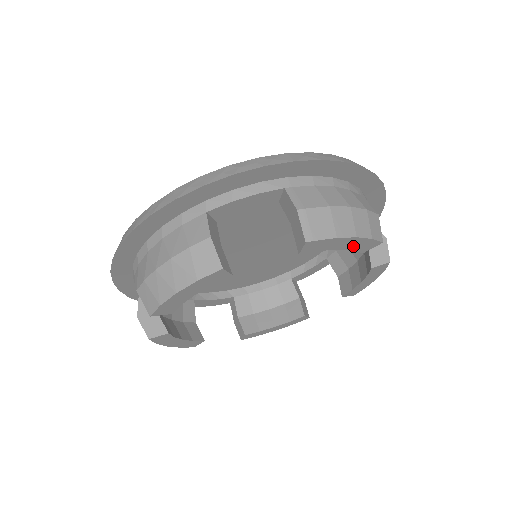
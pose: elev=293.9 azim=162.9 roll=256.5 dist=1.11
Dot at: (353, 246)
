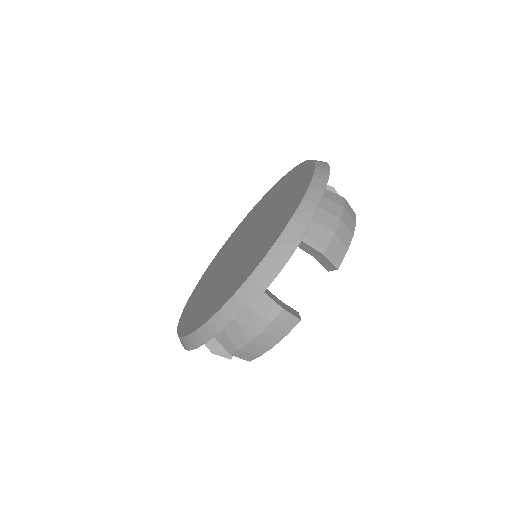
Dot at: occluded
